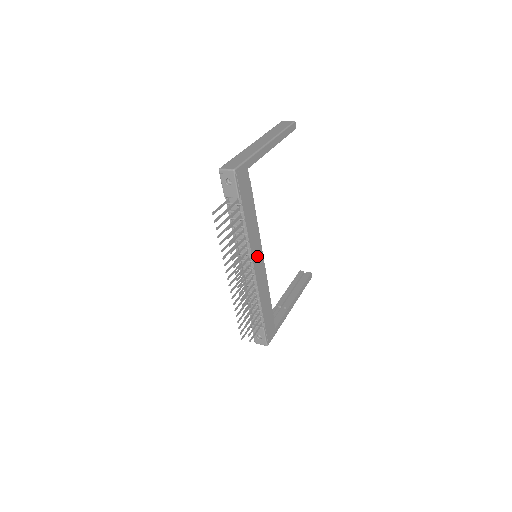
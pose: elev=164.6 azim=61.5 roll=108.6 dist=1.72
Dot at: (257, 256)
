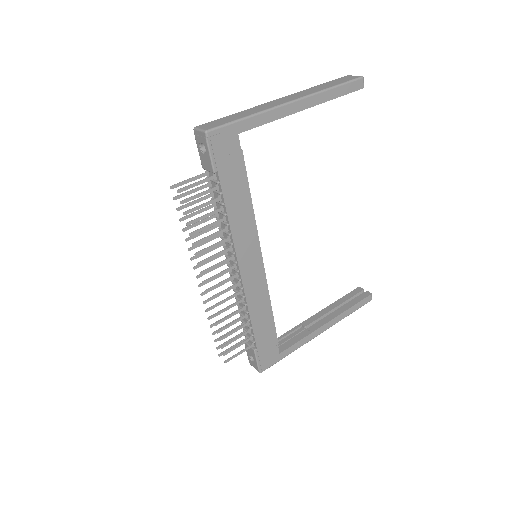
Dot at: (249, 257)
